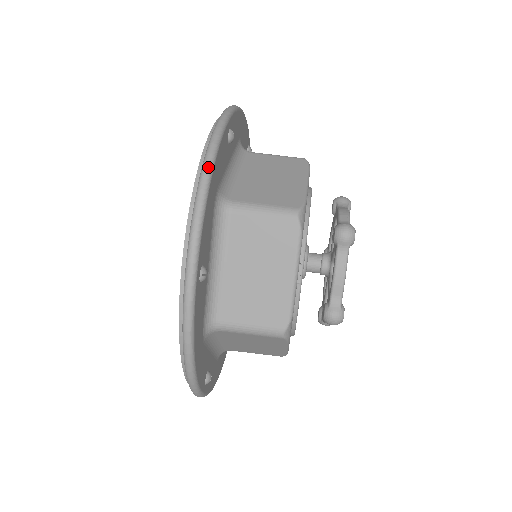
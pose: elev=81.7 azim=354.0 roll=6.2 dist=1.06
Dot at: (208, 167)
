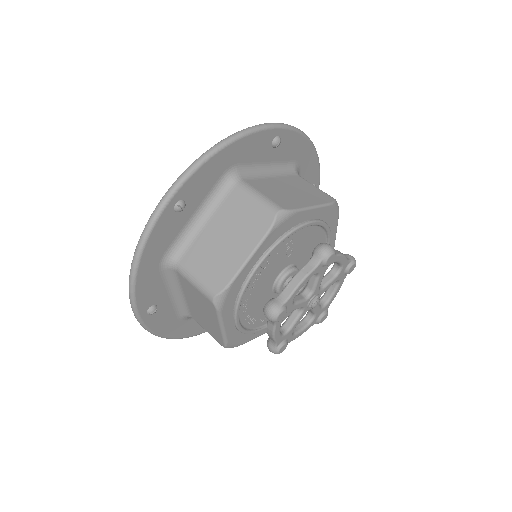
Dot at: (135, 259)
